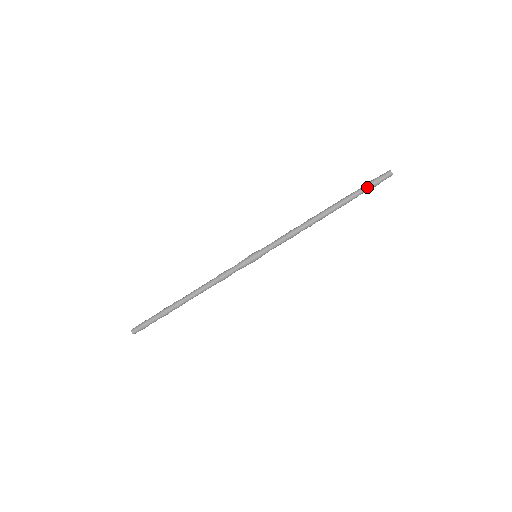
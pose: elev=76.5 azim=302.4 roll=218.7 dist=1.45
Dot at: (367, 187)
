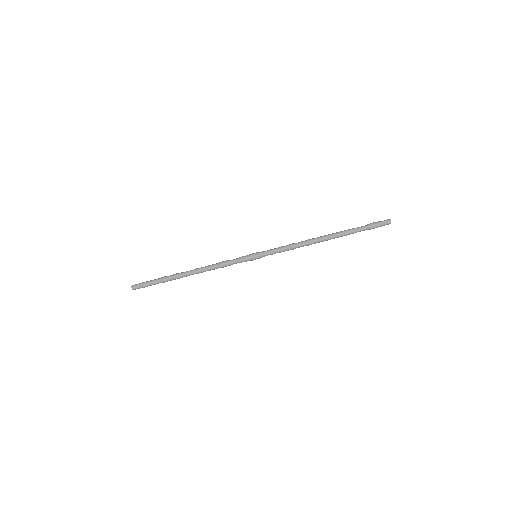
Dot at: (367, 228)
